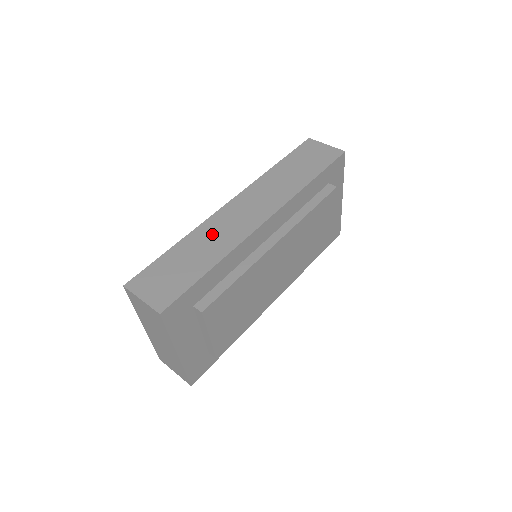
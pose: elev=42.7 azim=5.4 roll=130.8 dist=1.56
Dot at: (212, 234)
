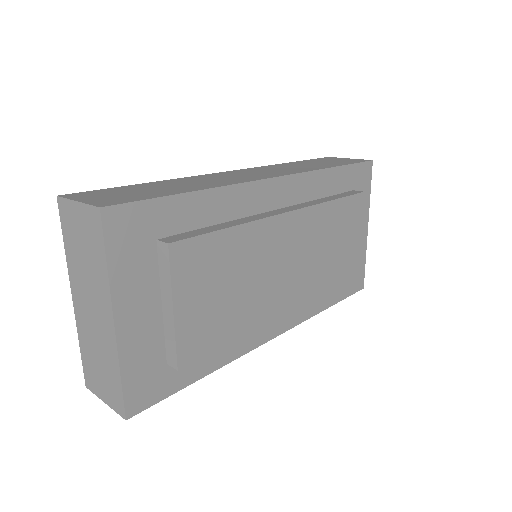
Dot at: (201, 180)
